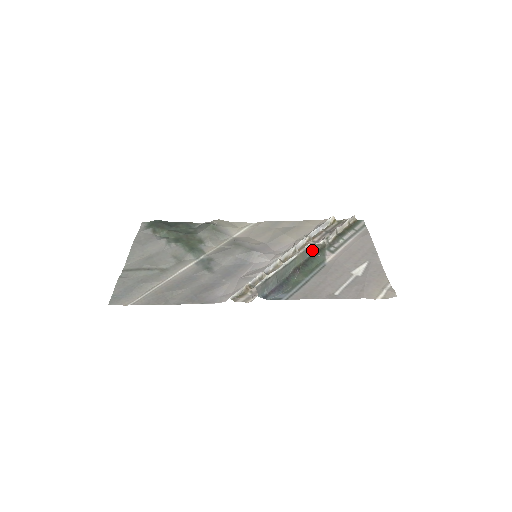
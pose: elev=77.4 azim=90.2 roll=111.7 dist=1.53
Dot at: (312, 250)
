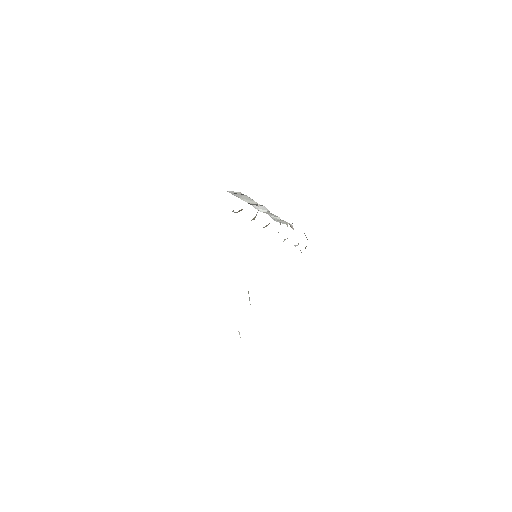
Dot at: occluded
